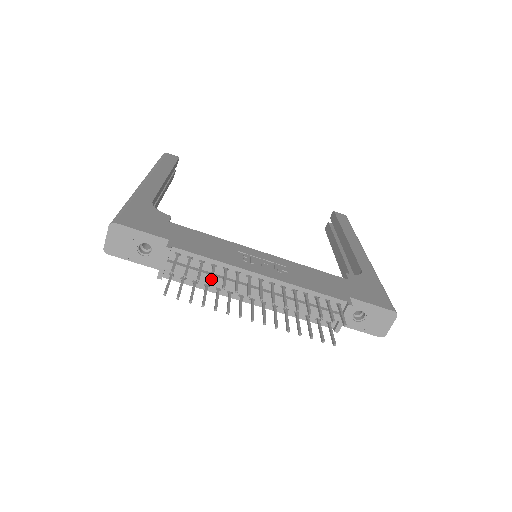
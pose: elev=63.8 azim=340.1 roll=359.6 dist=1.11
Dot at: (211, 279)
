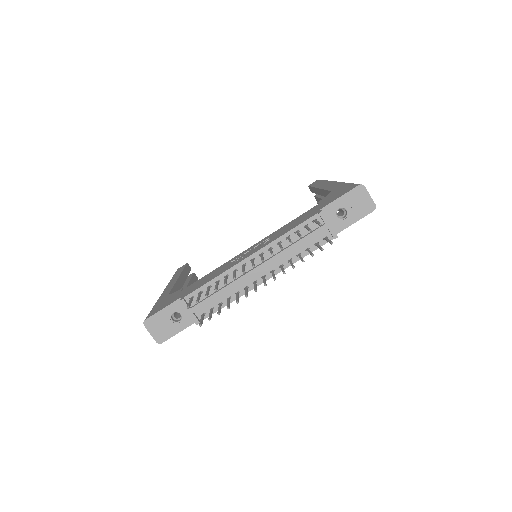
Dot at: (215, 288)
